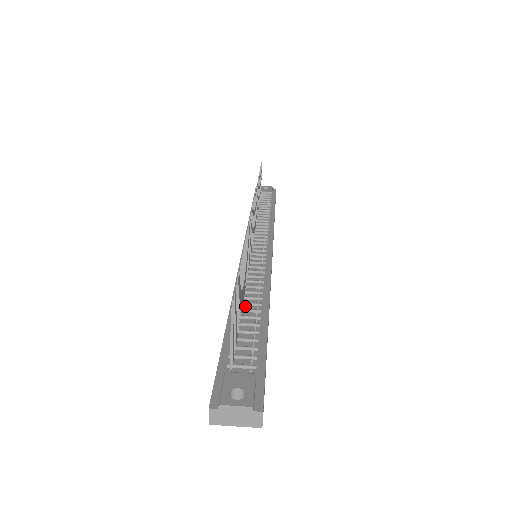
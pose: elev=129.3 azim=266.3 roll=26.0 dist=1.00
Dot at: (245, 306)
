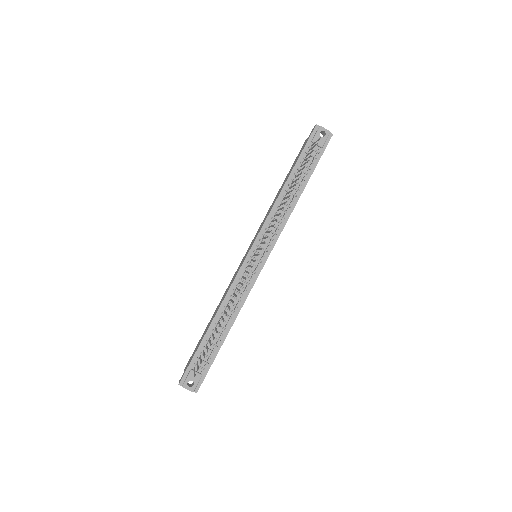
Dot at: (221, 321)
